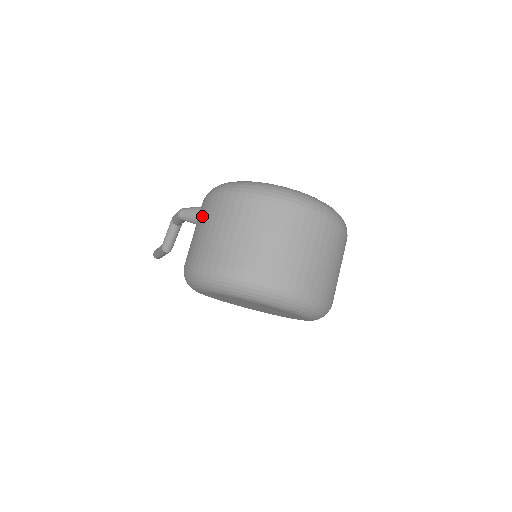
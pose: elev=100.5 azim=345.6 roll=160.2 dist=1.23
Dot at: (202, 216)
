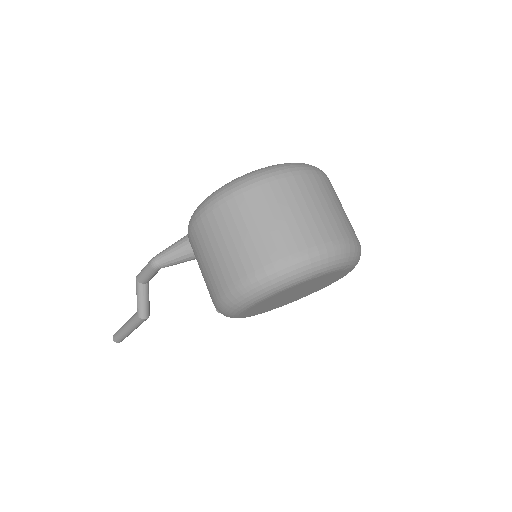
Dot at: (210, 236)
